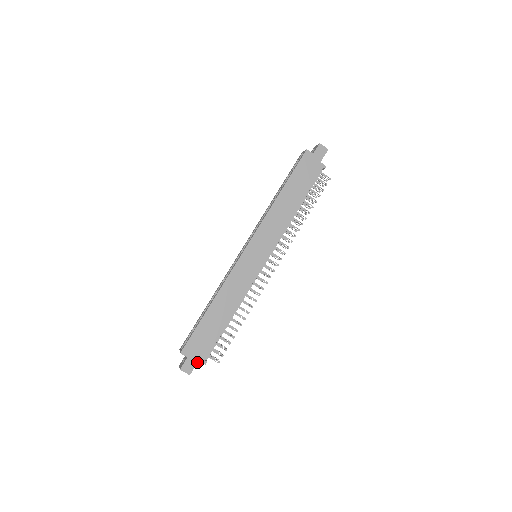
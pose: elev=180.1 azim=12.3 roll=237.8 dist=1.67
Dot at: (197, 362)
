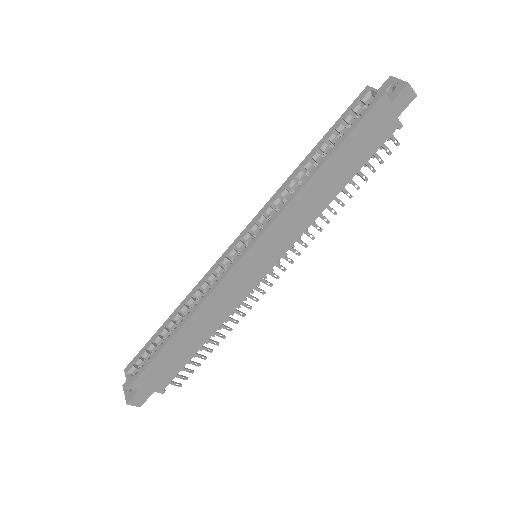
Dot at: (152, 393)
